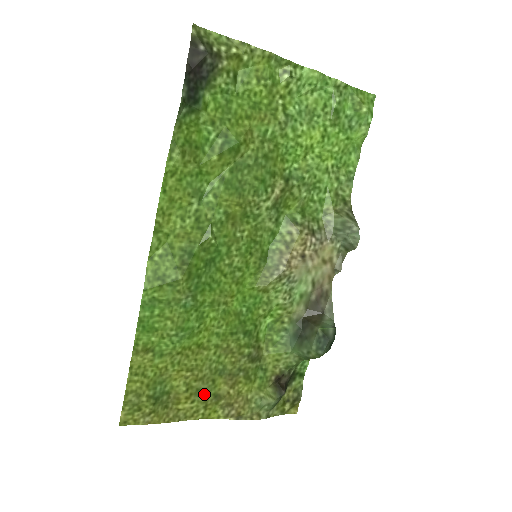
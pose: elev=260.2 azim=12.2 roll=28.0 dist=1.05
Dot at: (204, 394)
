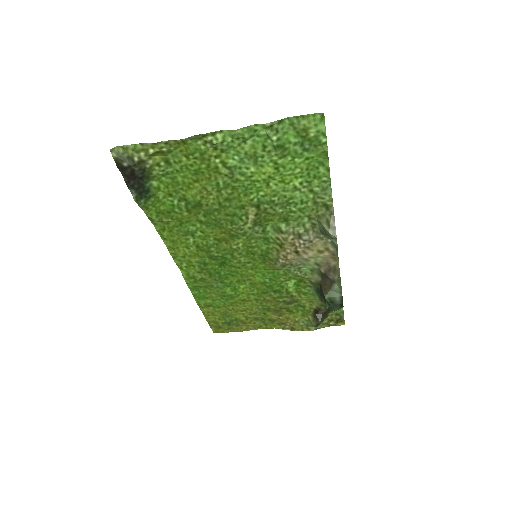
Dot at: (261, 319)
